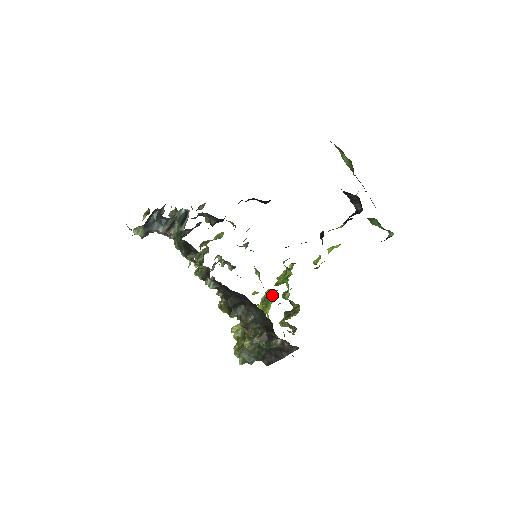
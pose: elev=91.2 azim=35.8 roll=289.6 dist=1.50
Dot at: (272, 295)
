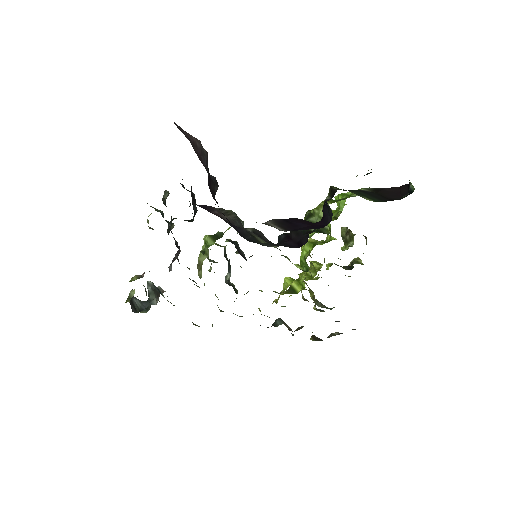
Dot at: occluded
